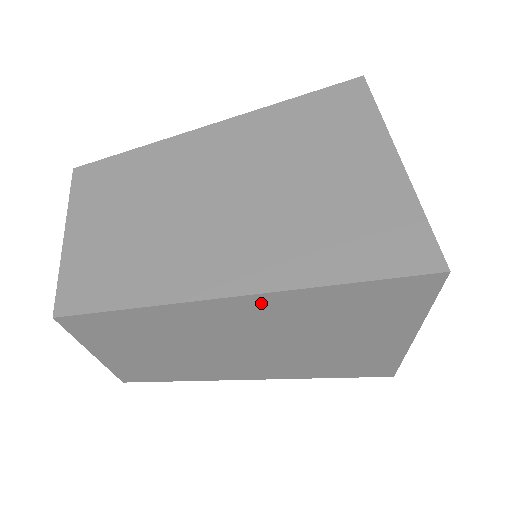
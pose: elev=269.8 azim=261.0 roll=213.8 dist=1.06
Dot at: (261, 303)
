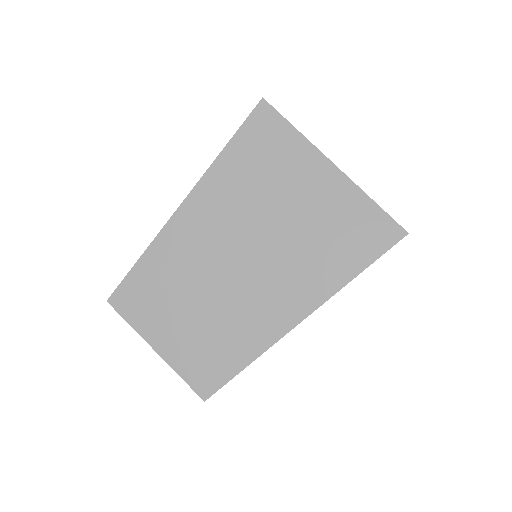
Dot at: occluded
